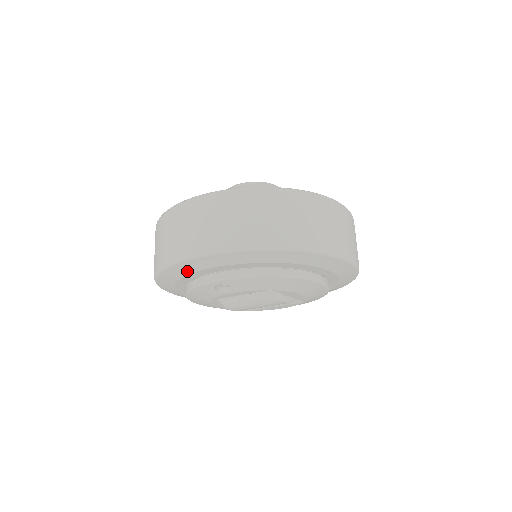
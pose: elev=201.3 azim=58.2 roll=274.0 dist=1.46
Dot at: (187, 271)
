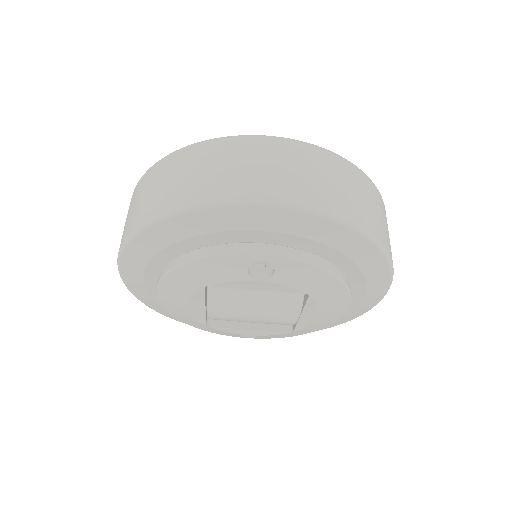
Dot at: (231, 225)
